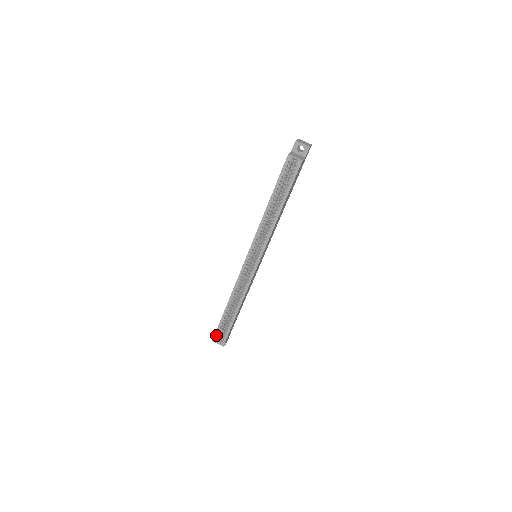
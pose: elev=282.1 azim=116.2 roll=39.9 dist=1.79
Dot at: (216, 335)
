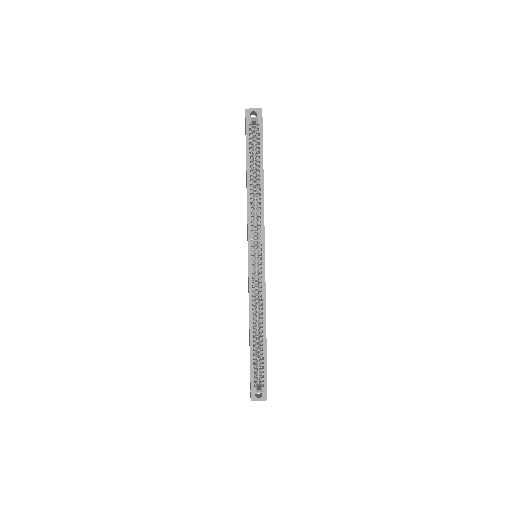
Dot at: (252, 382)
